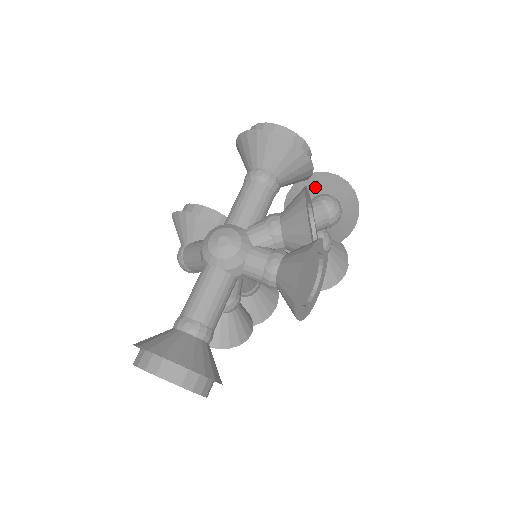
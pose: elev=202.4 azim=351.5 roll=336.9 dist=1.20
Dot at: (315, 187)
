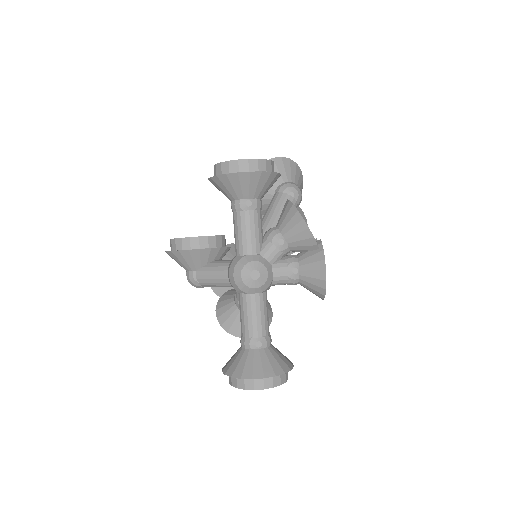
Dot at: occluded
